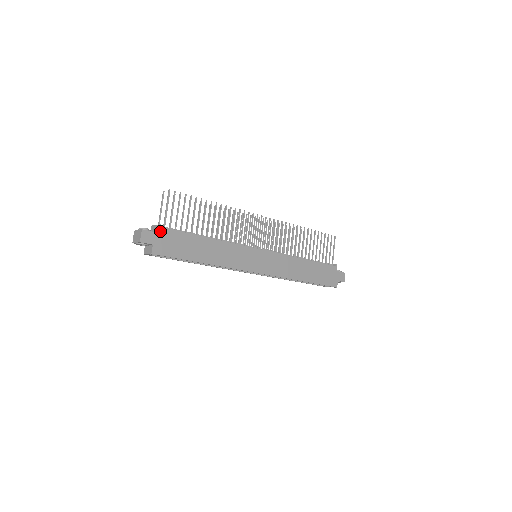
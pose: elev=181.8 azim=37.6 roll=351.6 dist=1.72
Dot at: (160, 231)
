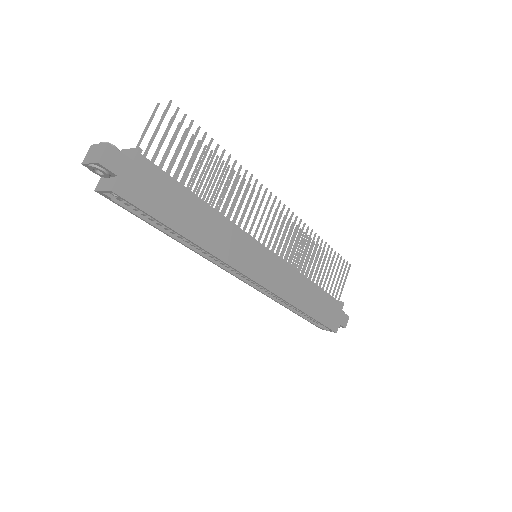
Dot at: (137, 159)
